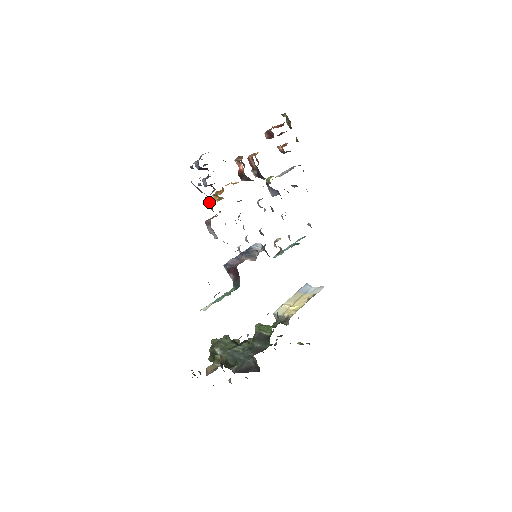
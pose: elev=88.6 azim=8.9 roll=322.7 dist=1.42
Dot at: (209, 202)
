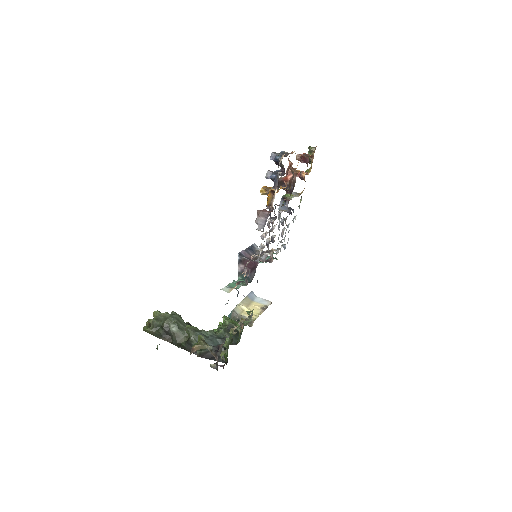
Dot at: (272, 196)
